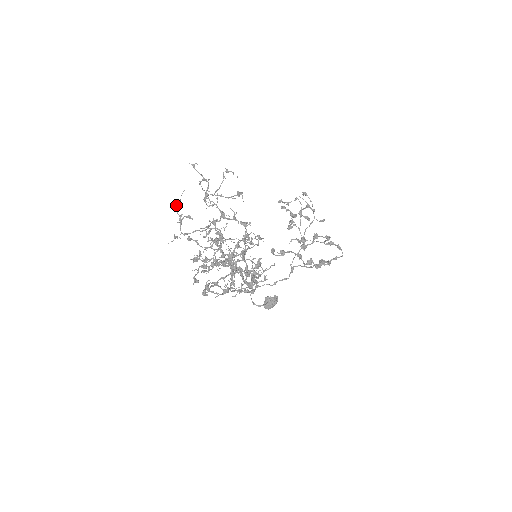
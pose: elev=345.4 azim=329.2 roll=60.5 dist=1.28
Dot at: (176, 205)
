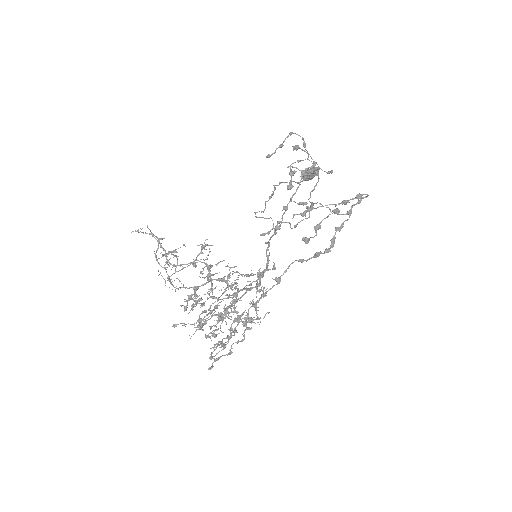
Dot at: occluded
